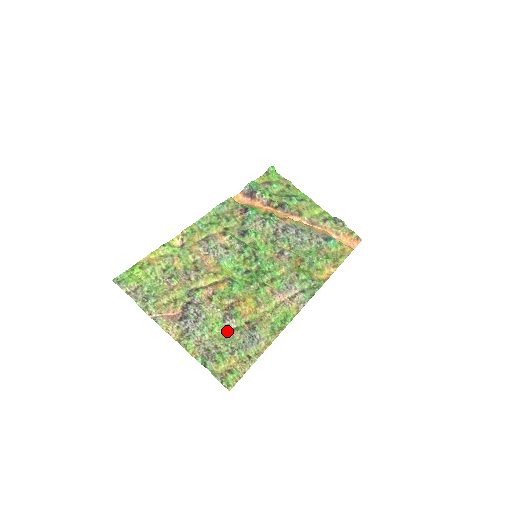
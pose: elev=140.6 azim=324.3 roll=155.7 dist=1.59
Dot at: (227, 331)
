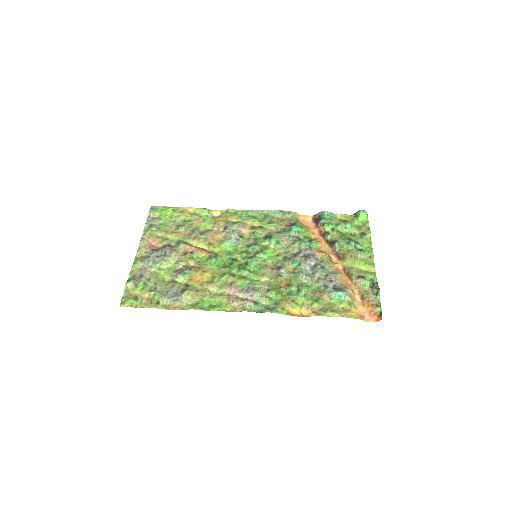
Dot at: (169, 279)
